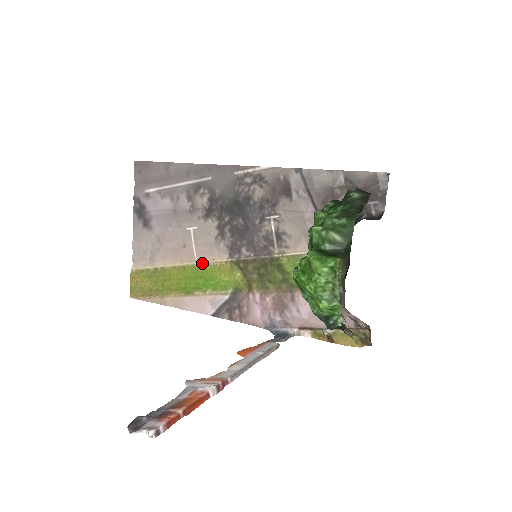
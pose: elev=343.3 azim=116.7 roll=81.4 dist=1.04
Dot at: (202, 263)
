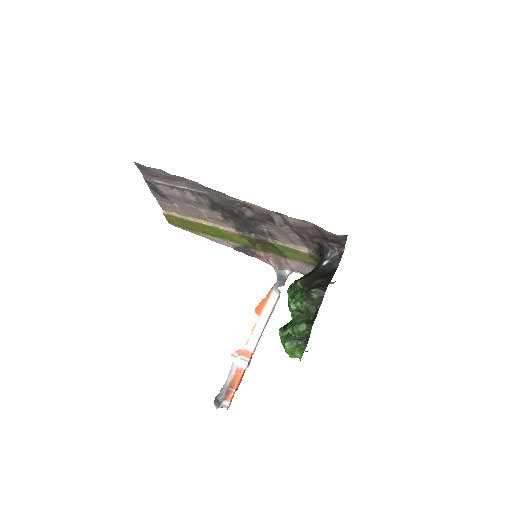
Dot at: (217, 228)
